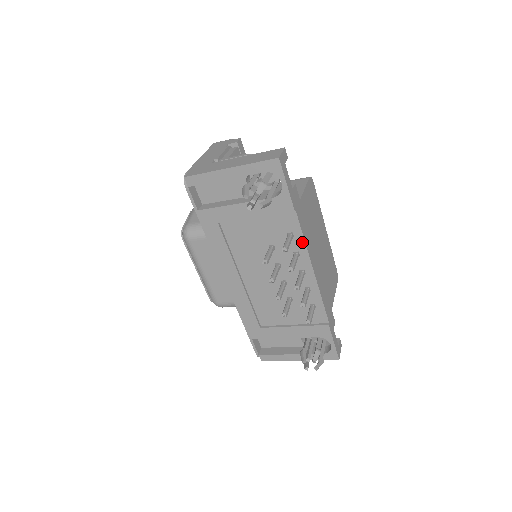
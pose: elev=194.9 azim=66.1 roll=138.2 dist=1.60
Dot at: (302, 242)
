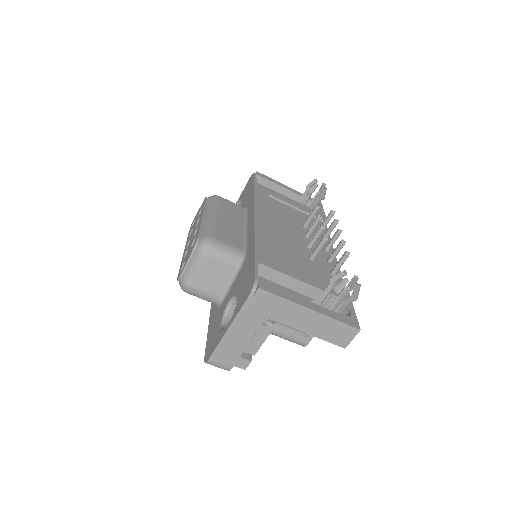
Dot at: occluded
